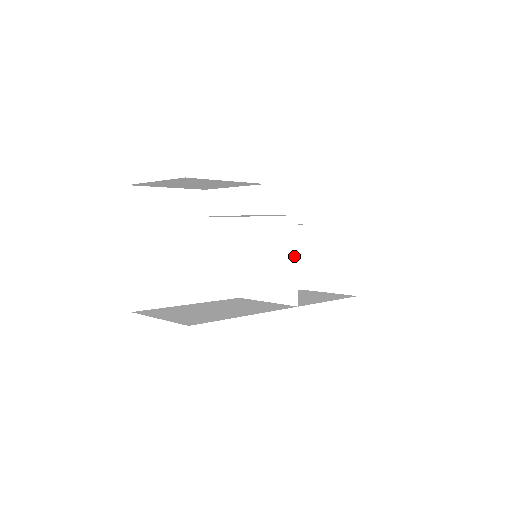
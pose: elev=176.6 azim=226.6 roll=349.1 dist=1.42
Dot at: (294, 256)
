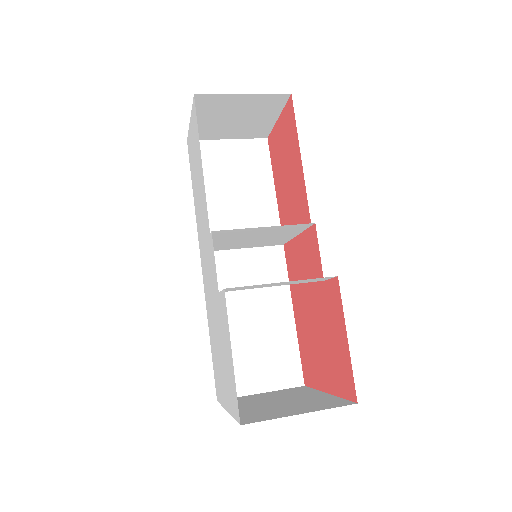
Dot at: occluded
